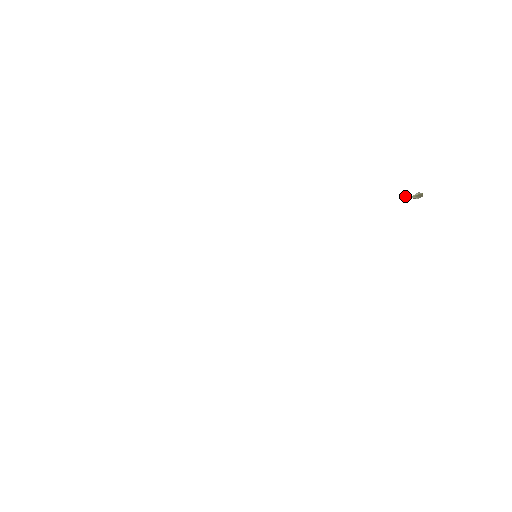
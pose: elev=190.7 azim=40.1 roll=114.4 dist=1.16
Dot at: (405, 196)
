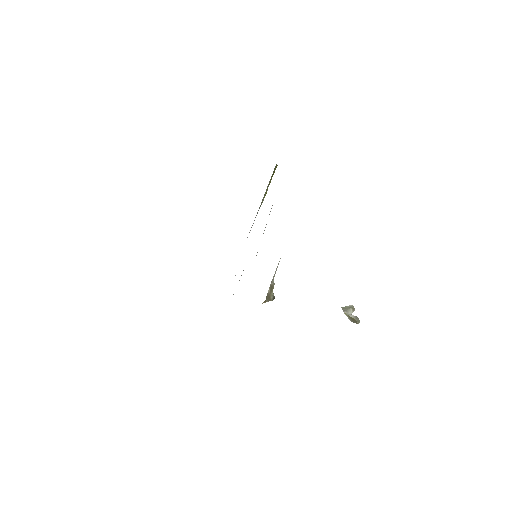
Dot at: (344, 308)
